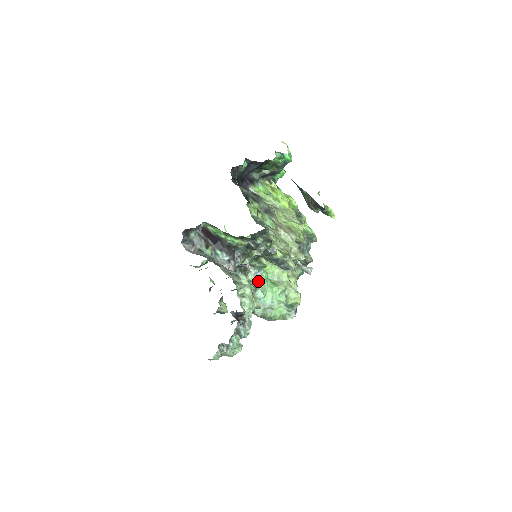
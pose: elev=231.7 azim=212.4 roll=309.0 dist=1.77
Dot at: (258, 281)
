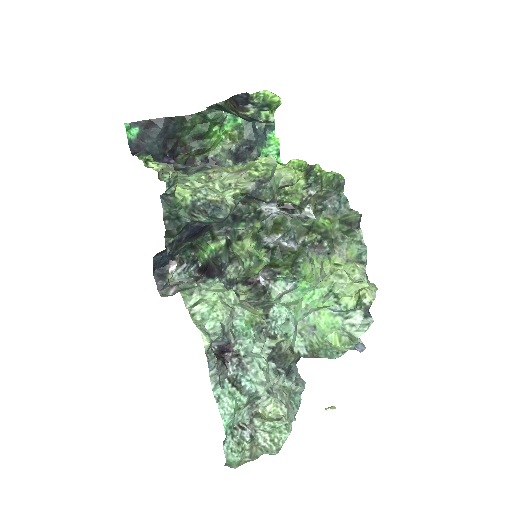
Dot at: (281, 295)
